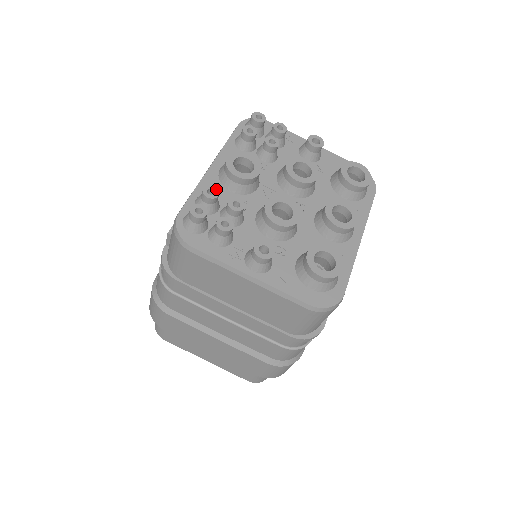
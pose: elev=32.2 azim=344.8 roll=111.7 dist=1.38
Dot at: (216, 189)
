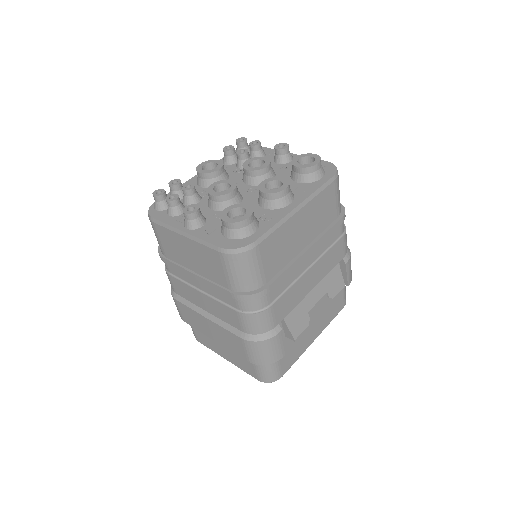
Dot at: (179, 180)
